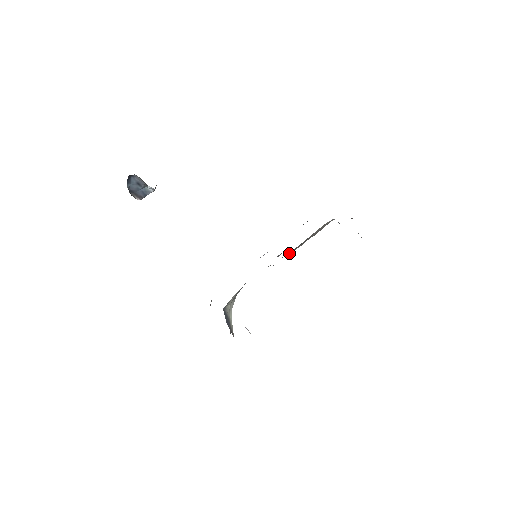
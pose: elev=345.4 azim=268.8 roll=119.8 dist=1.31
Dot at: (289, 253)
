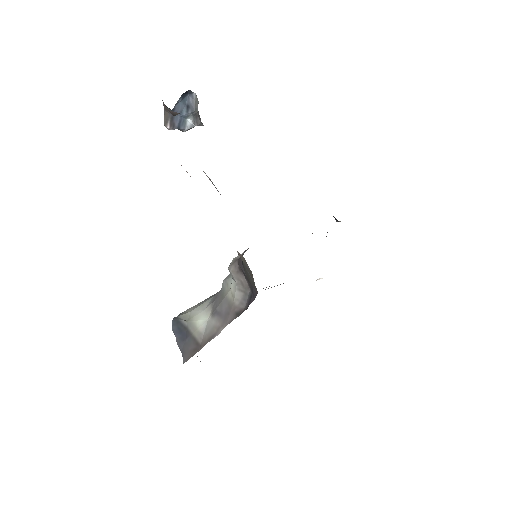
Dot at: occluded
